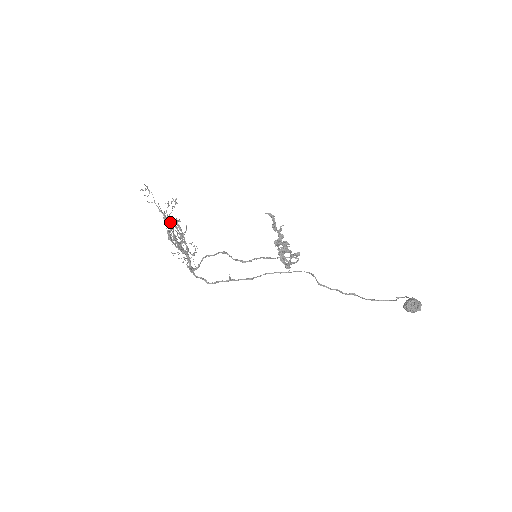
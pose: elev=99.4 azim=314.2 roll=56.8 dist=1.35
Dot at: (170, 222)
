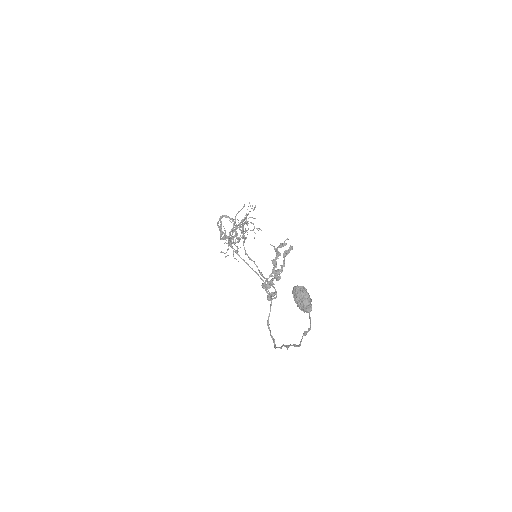
Dot at: (244, 219)
